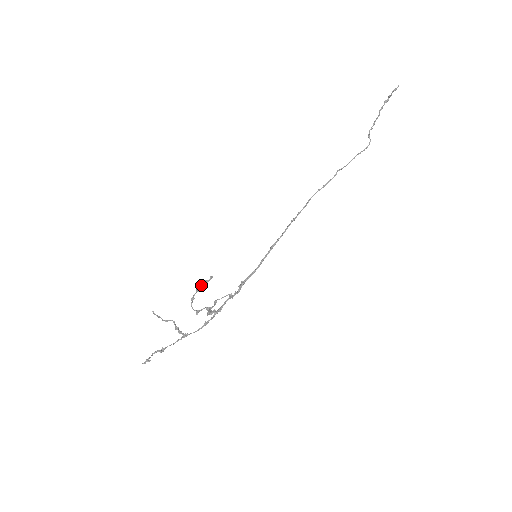
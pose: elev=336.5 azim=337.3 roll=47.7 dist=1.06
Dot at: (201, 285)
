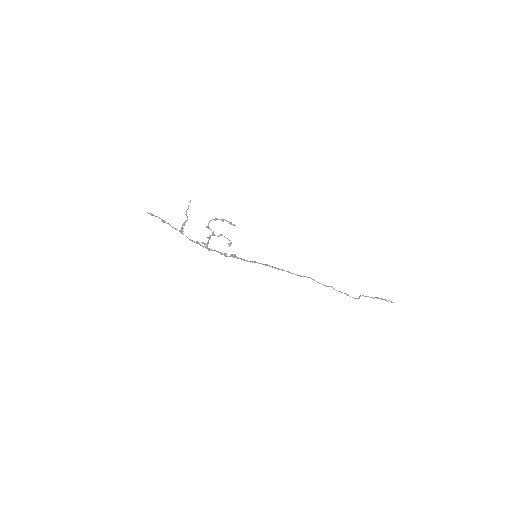
Dot at: occluded
